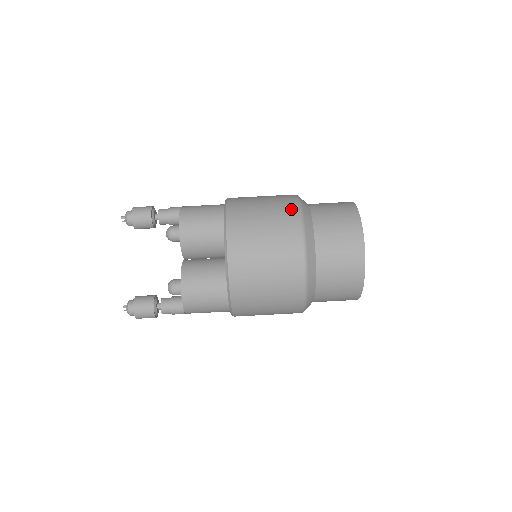
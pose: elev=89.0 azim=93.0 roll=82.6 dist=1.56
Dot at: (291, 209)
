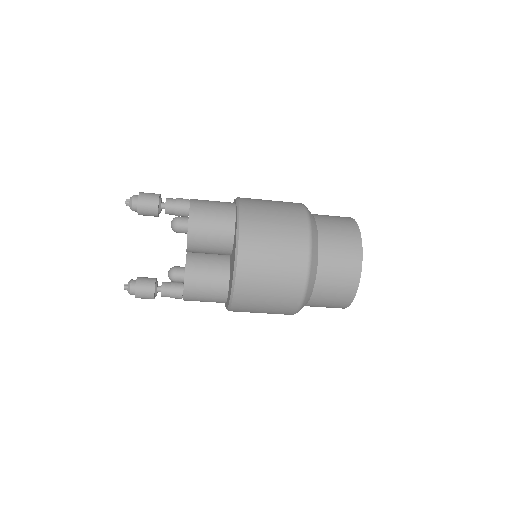
Dot at: (302, 241)
